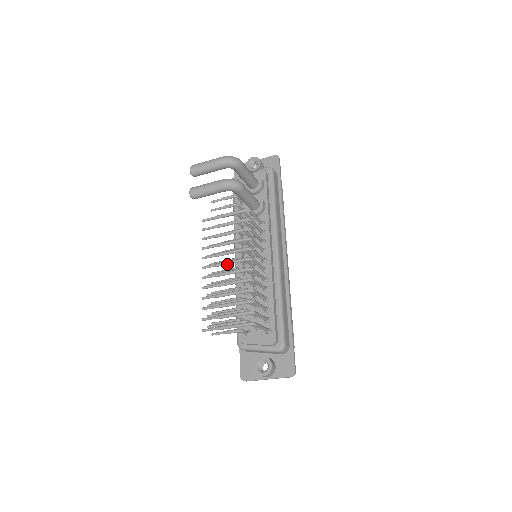
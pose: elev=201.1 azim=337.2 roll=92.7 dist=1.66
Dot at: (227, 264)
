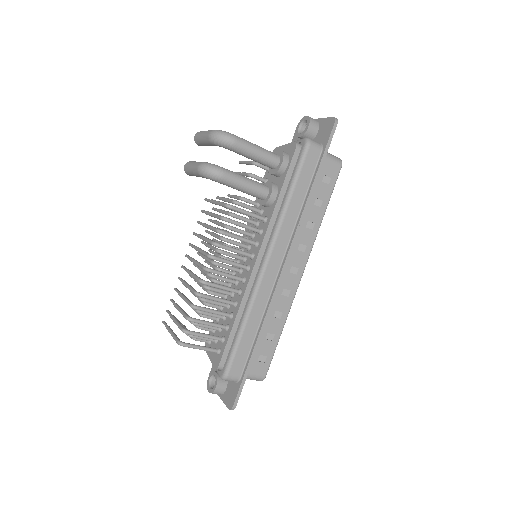
Dot at: (195, 263)
